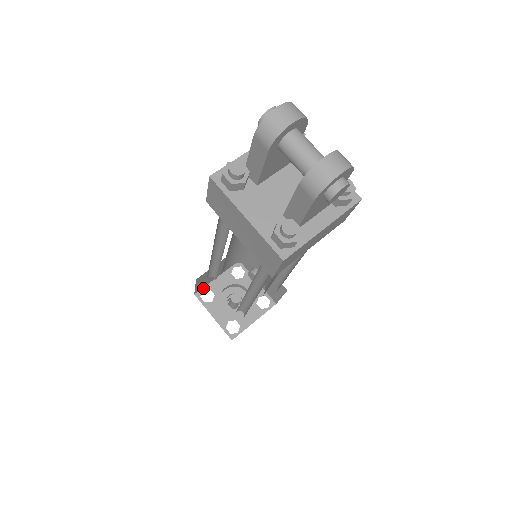
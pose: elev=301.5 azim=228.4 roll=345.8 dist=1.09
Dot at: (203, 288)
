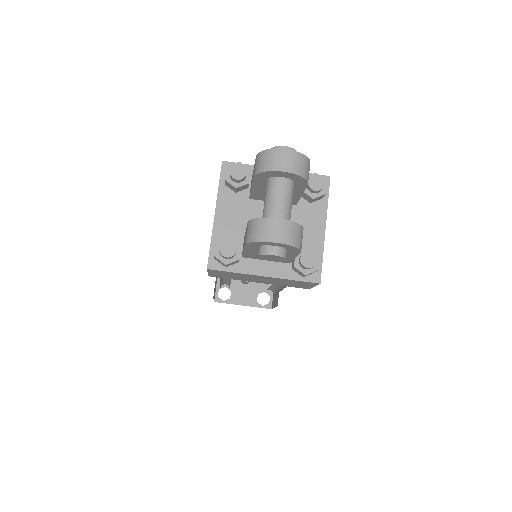
Dot at: occluded
